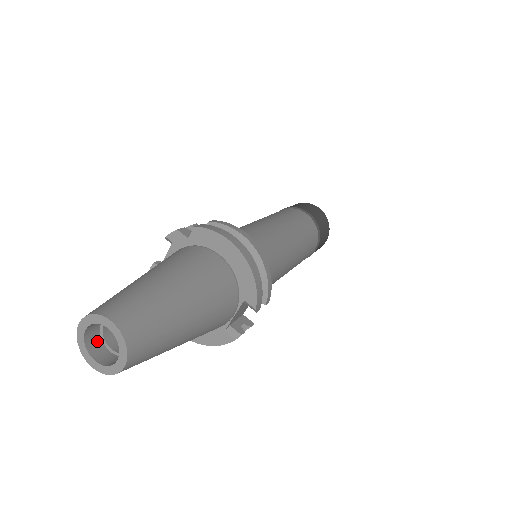
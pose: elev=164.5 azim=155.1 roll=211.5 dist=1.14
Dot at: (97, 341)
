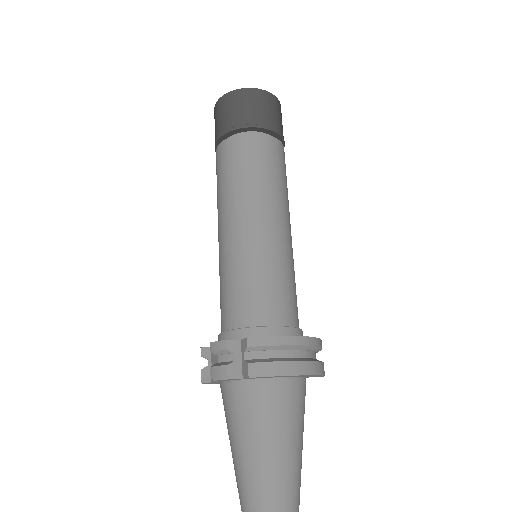
Dot at: out of frame
